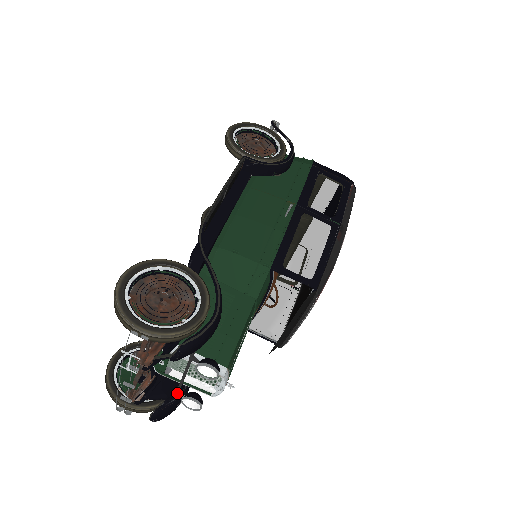
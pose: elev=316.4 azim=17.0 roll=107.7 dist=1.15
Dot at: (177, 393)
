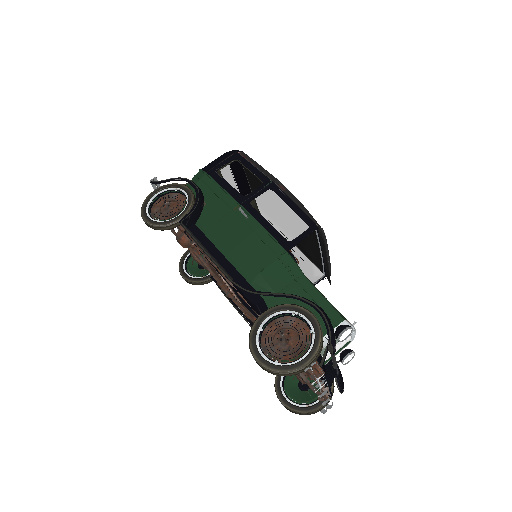
Dot at: (336, 365)
